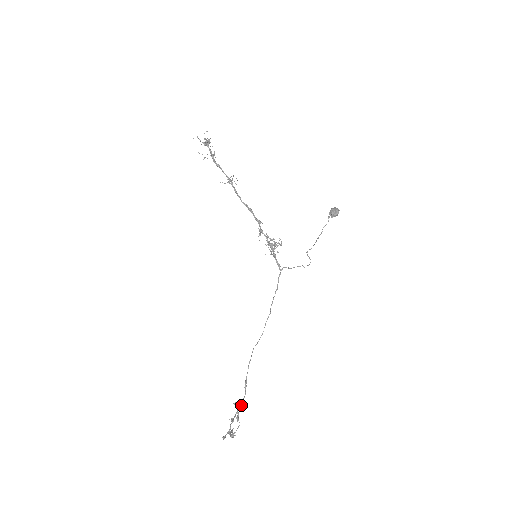
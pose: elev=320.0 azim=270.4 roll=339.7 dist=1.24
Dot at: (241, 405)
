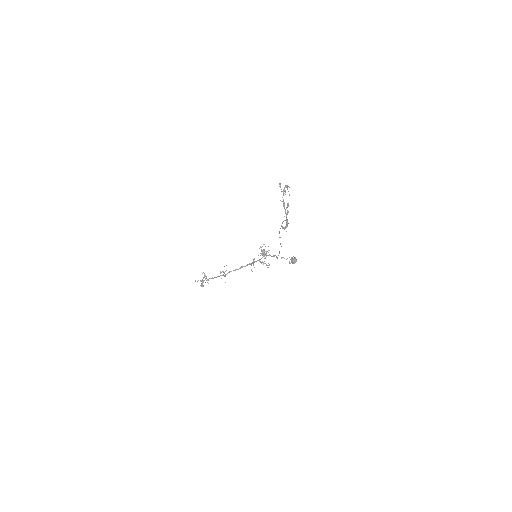
Dot at: (287, 219)
